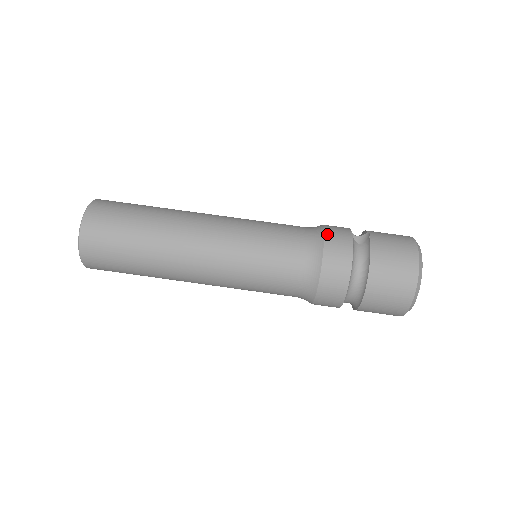
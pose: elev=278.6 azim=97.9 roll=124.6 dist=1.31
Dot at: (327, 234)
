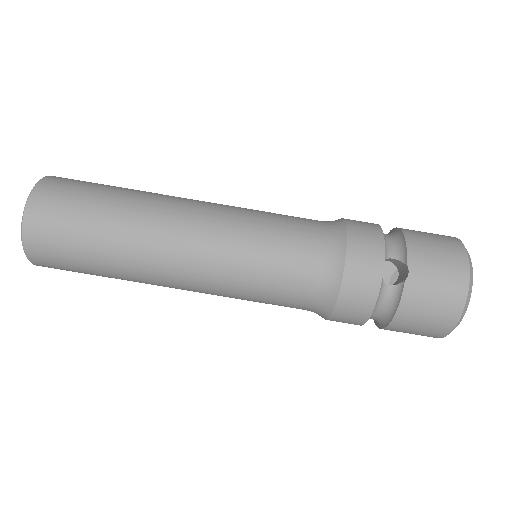
Dot at: (346, 280)
